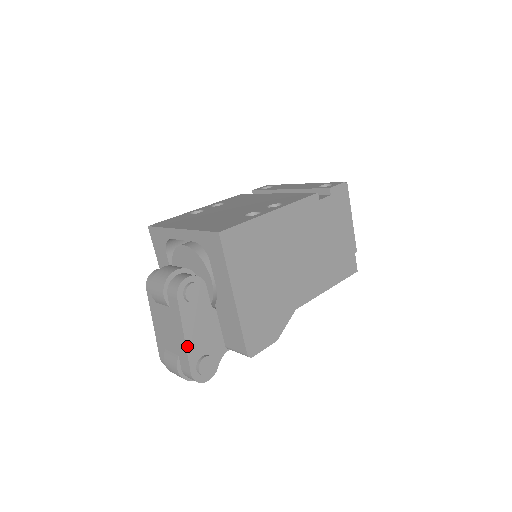
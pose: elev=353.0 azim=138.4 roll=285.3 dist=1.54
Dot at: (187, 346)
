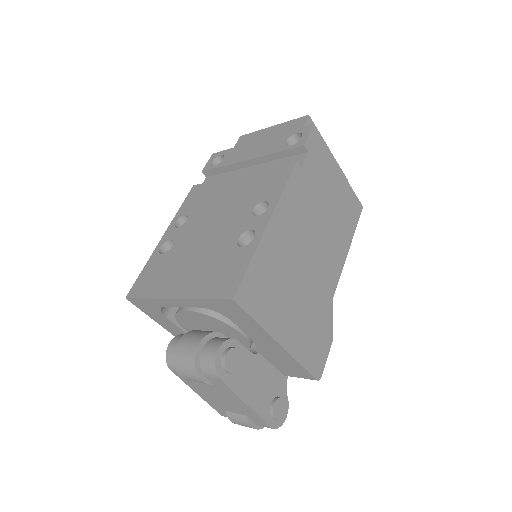
Dot at: (254, 409)
